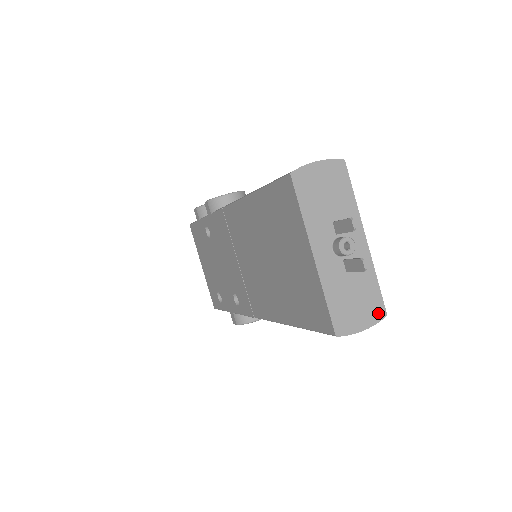
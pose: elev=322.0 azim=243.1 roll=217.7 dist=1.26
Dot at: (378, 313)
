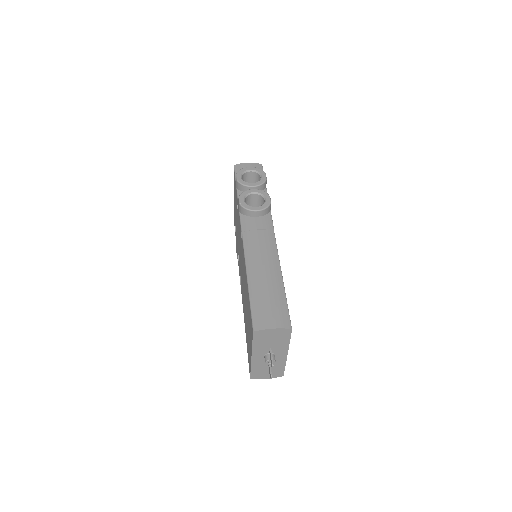
Dot at: (279, 375)
